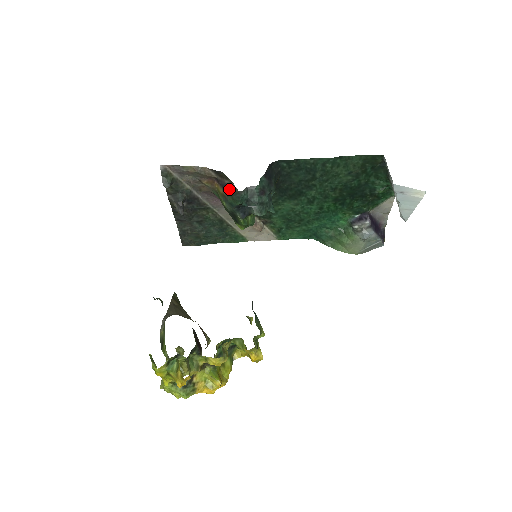
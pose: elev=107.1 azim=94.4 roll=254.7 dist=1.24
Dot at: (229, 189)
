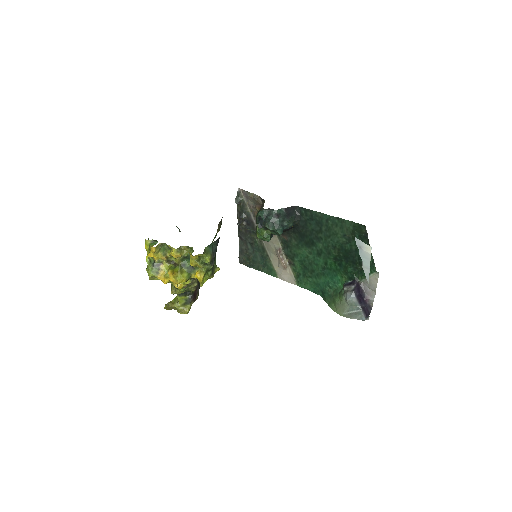
Dot at: occluded
